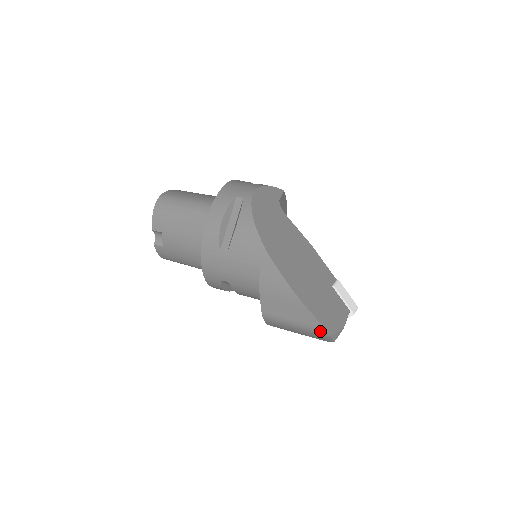
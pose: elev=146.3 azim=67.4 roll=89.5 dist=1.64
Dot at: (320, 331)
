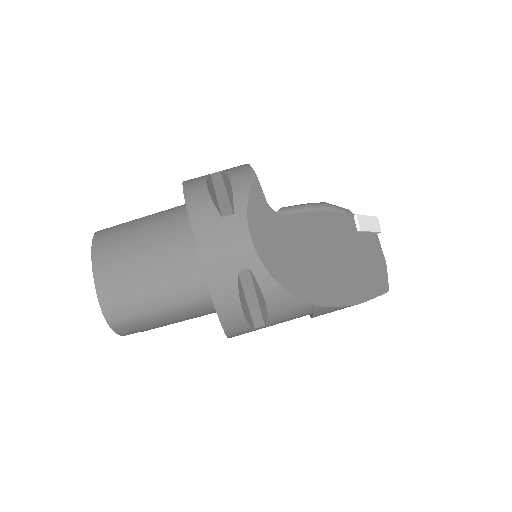
Dot at: occluded
